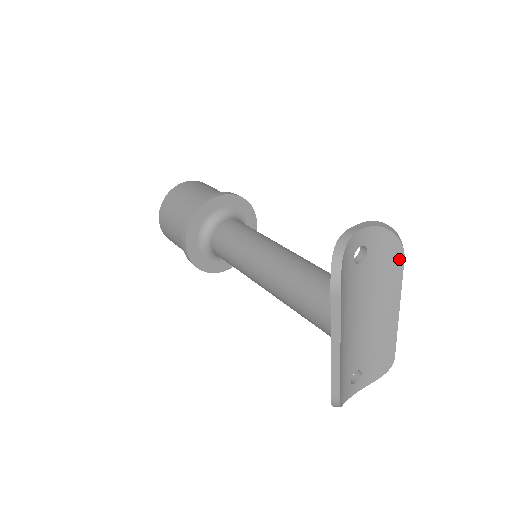
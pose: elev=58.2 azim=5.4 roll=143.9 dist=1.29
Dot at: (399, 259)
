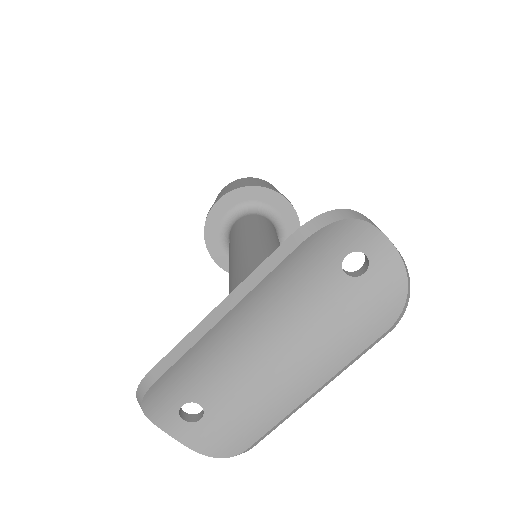
Dot at: (381, 326)
